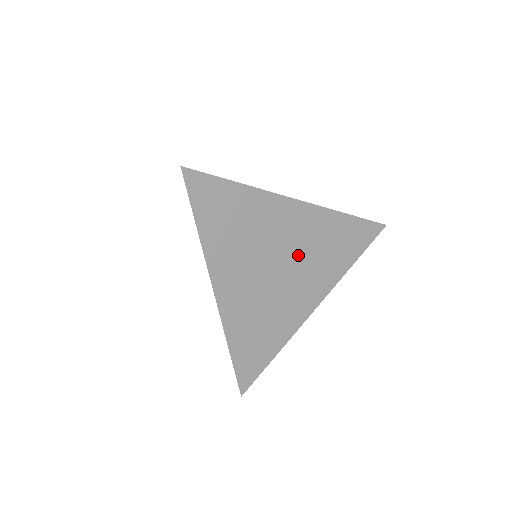
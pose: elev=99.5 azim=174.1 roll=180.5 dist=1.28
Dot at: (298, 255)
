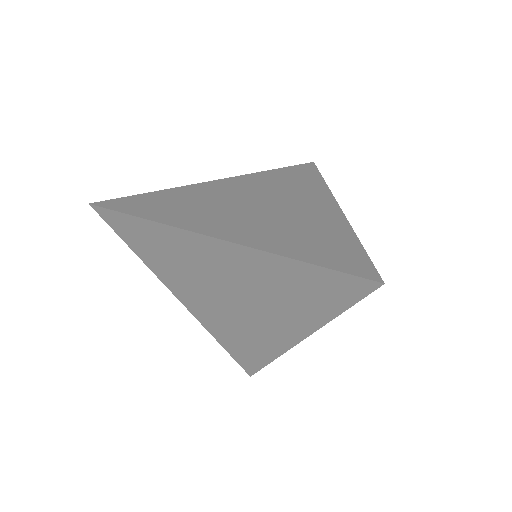
Dot at: (249, 291)
